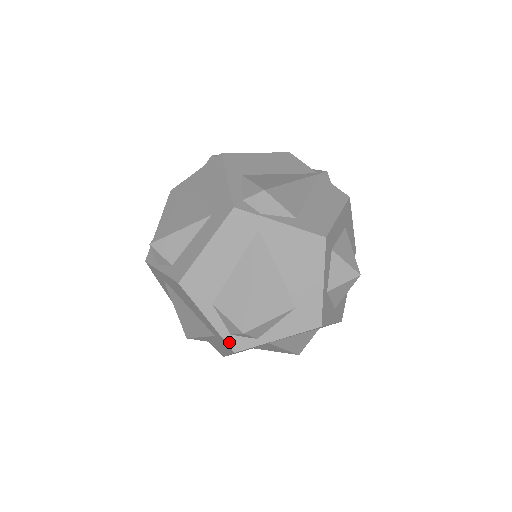
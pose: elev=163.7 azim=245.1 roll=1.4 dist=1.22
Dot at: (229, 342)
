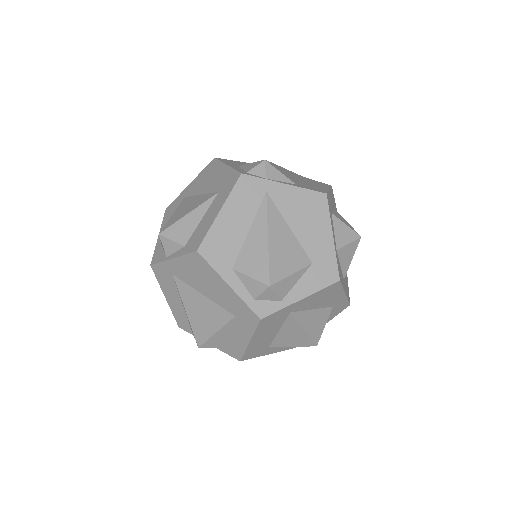
Dot at: (254, 308)
